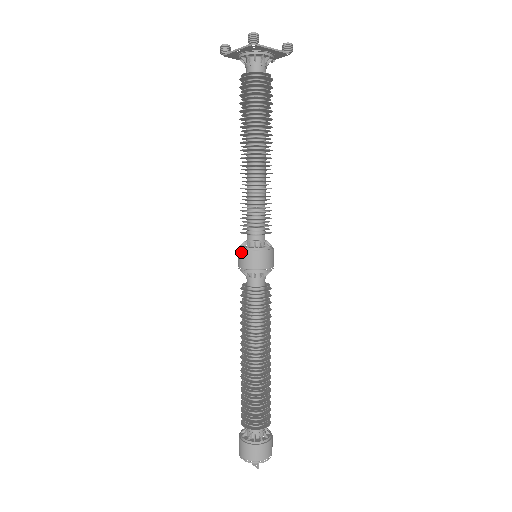
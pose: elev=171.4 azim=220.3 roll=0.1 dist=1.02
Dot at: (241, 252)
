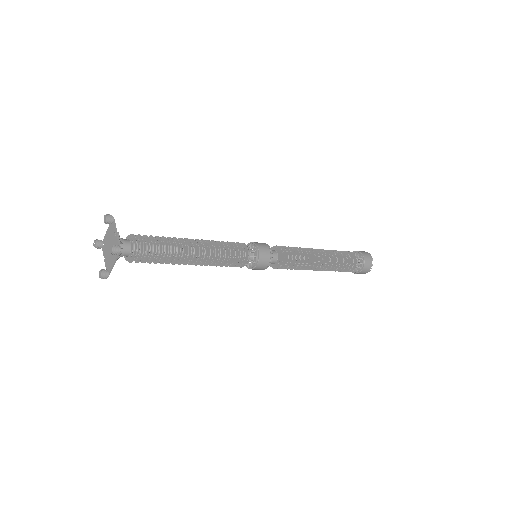
Dot at: occluded
